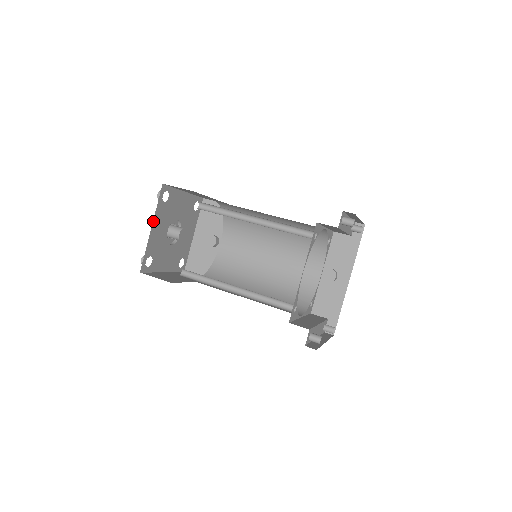
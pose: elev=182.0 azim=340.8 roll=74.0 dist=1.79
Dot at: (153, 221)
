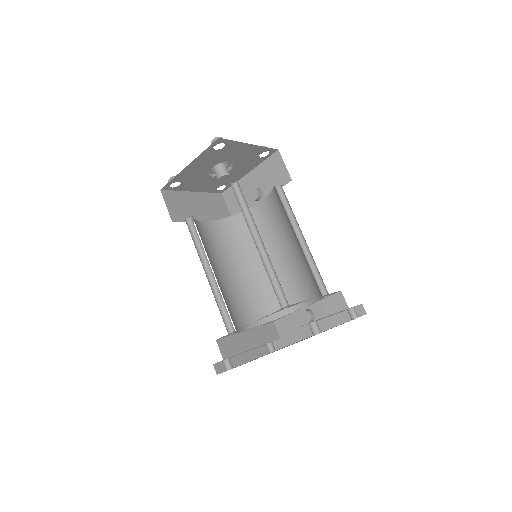
Dot at: (193, 161)
